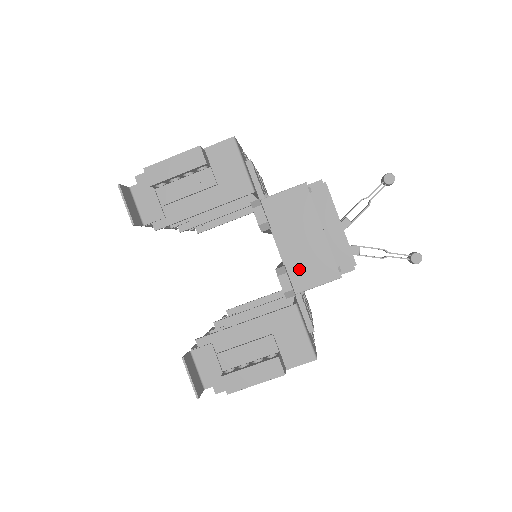
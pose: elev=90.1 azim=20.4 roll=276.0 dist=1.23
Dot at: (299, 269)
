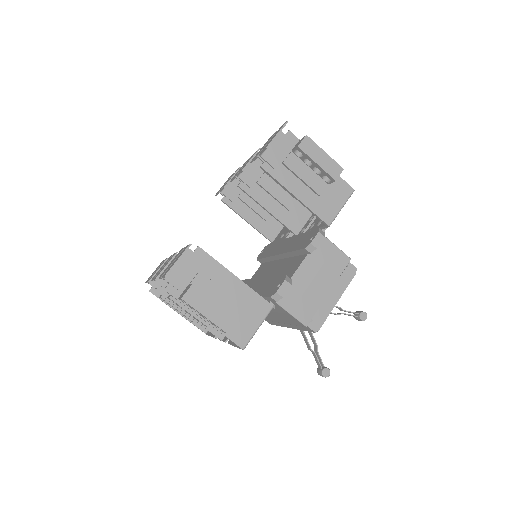
Dot at: (294, 292)
